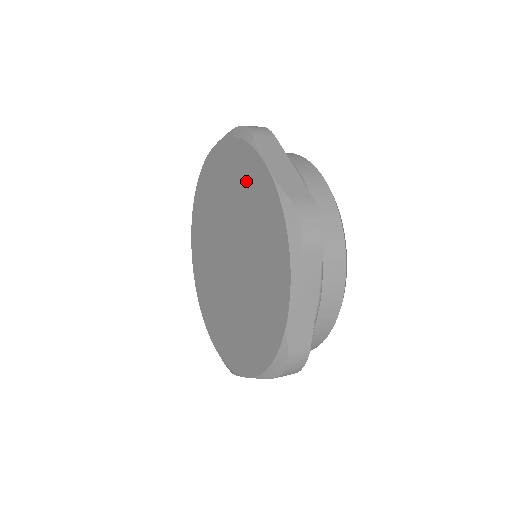
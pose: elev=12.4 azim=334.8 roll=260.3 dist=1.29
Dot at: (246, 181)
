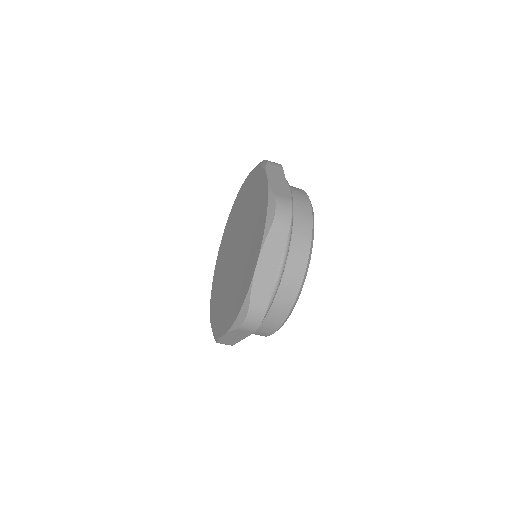
Dot at: (253, 245)
